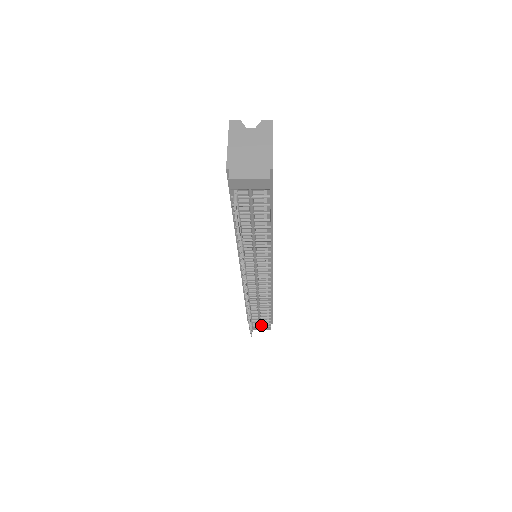
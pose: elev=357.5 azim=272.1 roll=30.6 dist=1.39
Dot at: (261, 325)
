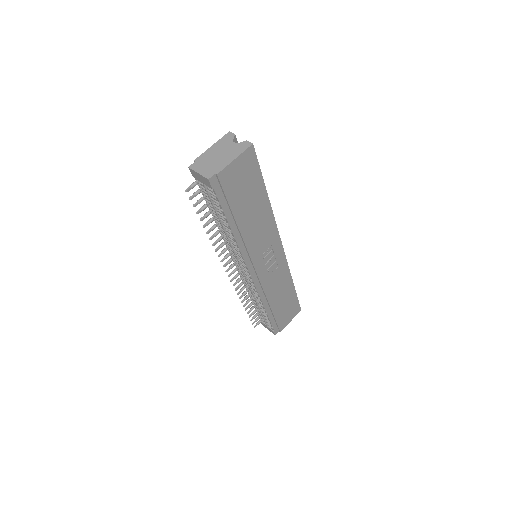
Dot at: occluded
